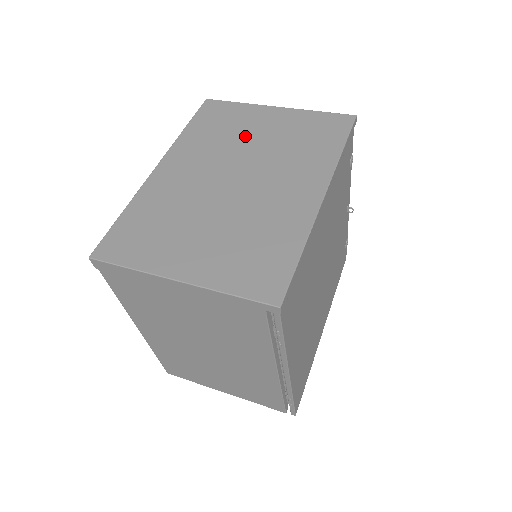
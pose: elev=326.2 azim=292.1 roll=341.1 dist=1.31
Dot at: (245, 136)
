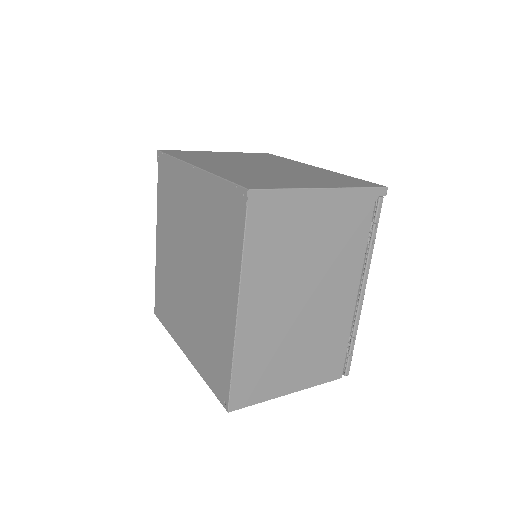
Dot at: (226, 157)
